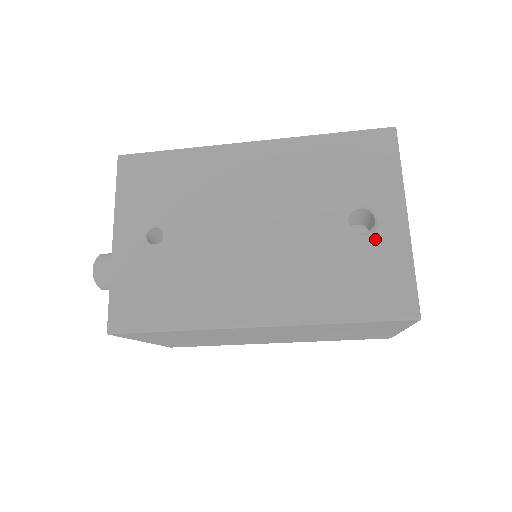
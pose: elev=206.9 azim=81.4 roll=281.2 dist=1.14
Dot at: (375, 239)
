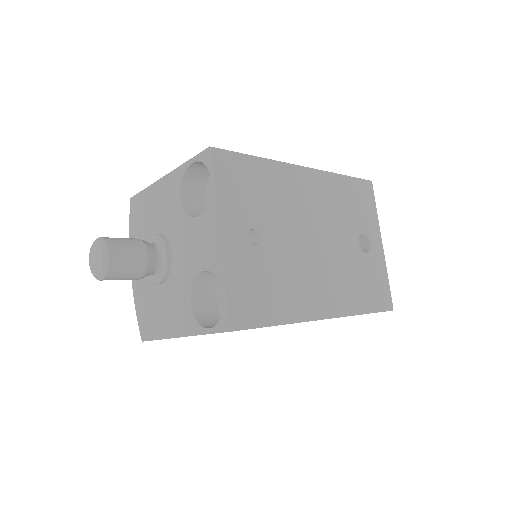
Dot at: (372, 257)
